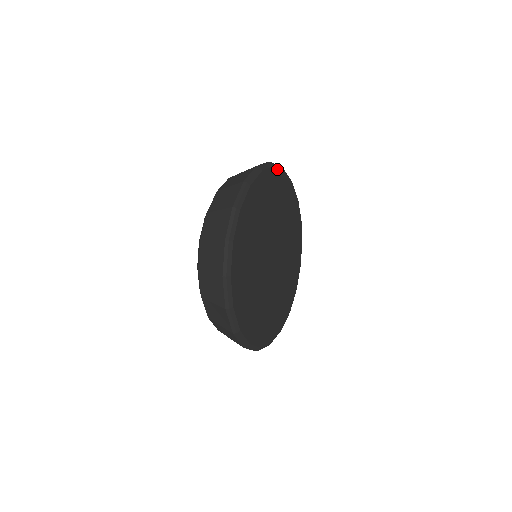
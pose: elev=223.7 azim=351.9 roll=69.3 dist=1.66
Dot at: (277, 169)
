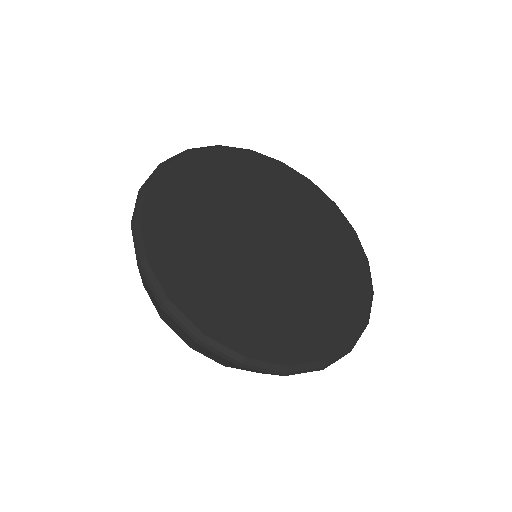
Dot at: (262, 156)
